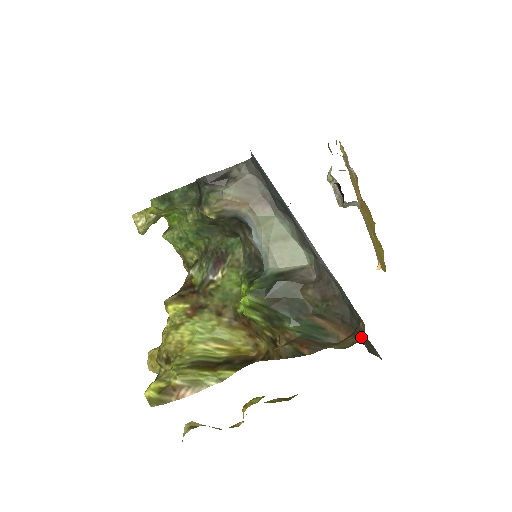
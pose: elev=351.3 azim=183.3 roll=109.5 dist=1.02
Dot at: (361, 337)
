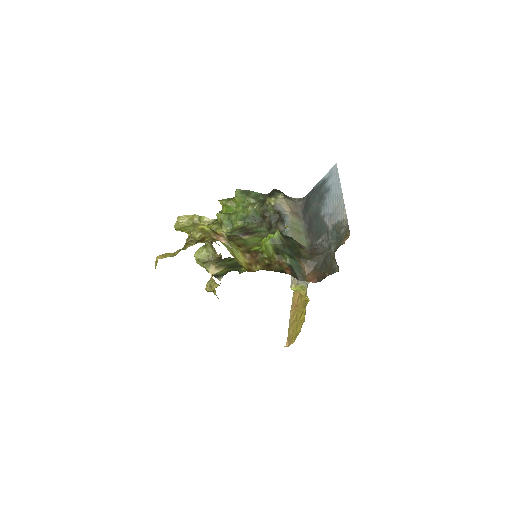
Dot at: (346, 239)
